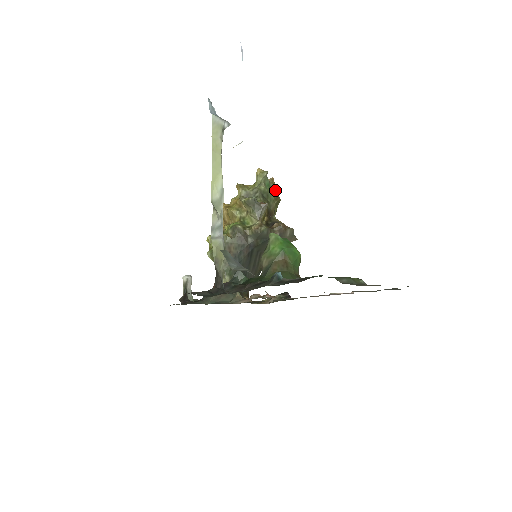
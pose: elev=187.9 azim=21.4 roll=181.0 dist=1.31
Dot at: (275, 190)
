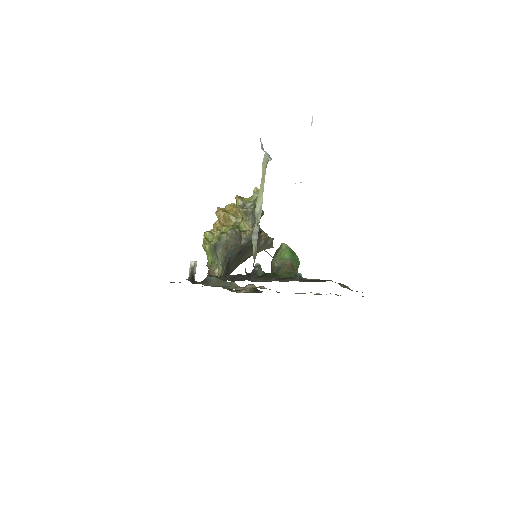
Dot at: occluded
